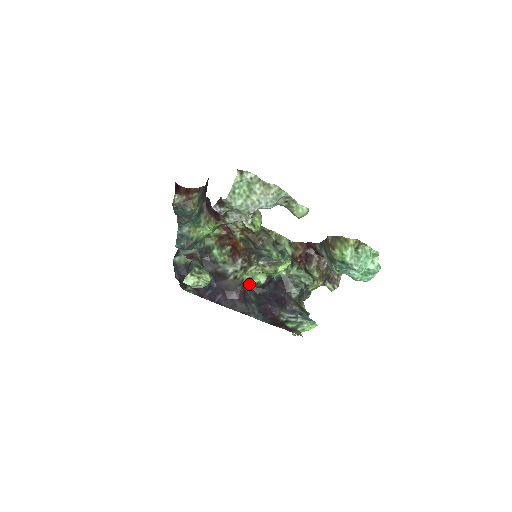
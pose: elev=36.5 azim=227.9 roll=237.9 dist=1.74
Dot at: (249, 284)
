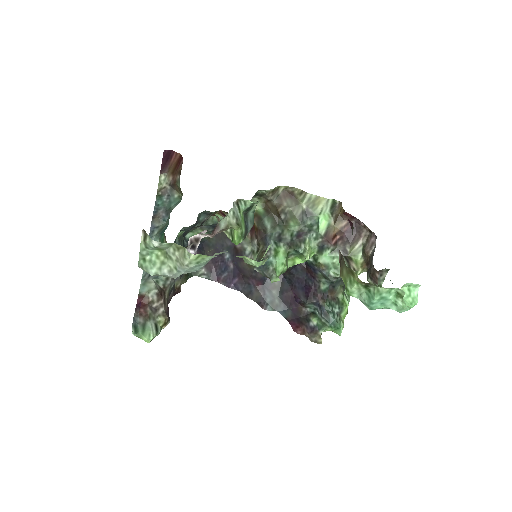
Dot at: occluded
